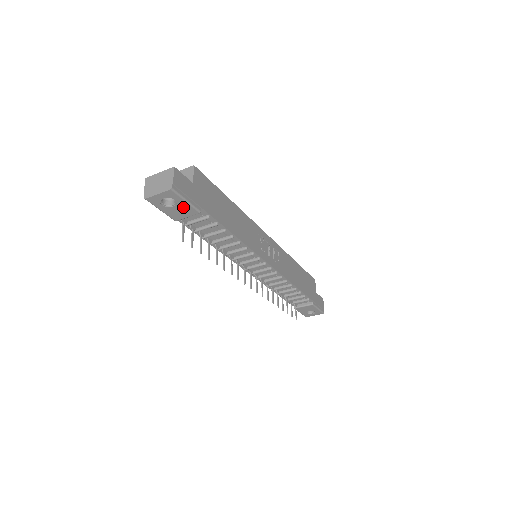
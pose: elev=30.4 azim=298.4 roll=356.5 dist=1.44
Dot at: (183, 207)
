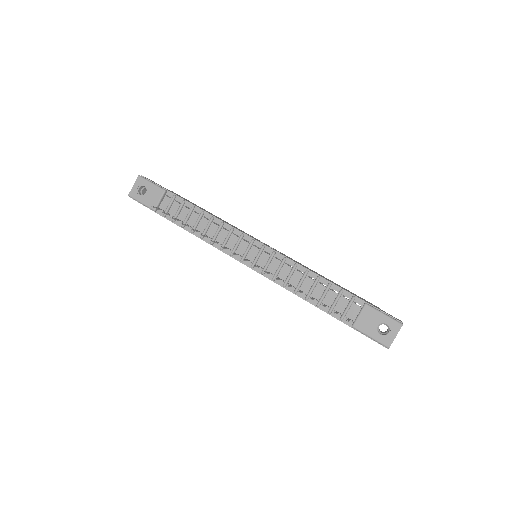
Dot at: (152, 190)
